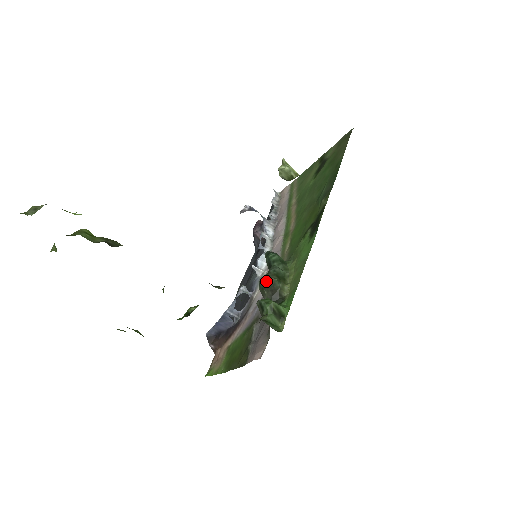
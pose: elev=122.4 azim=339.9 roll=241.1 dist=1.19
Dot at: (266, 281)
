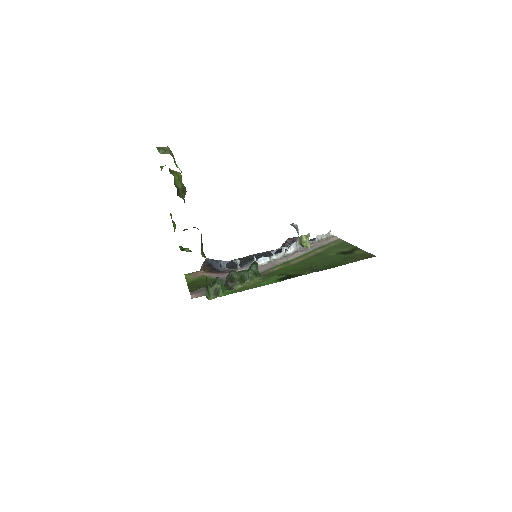
Dot at: (233, 274)
